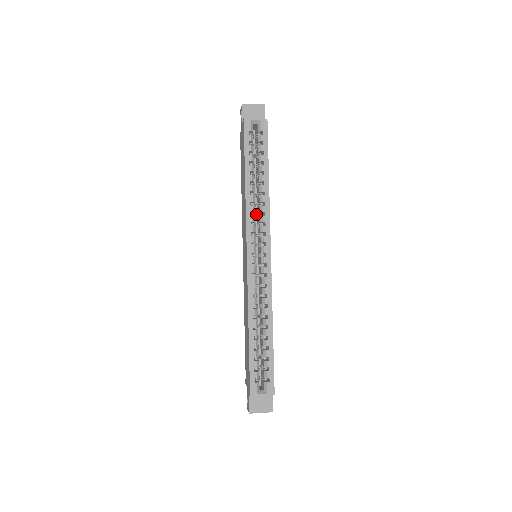
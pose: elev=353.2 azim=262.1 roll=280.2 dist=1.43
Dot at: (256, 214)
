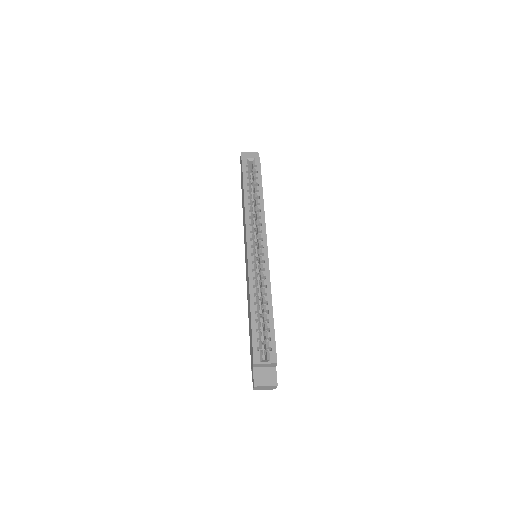
Dot at: (255, 226)
